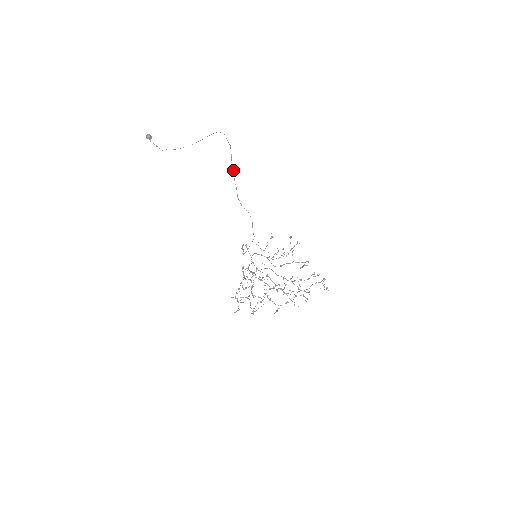
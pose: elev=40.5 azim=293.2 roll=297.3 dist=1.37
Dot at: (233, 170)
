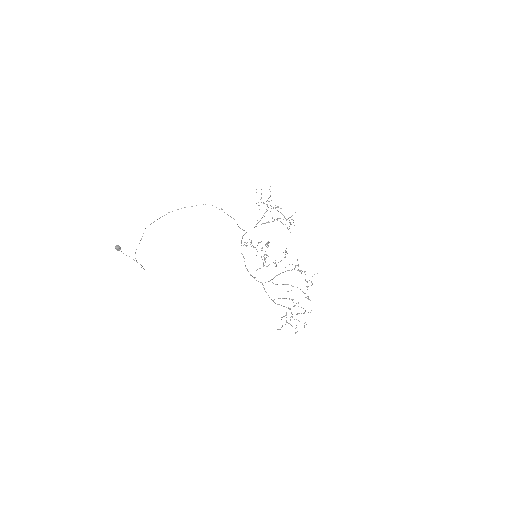
Dot at: occluded
